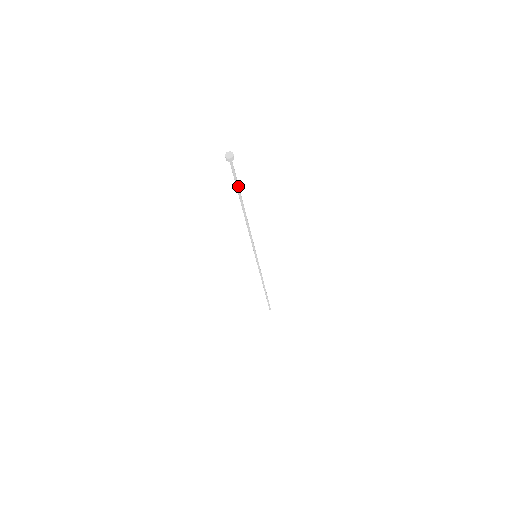
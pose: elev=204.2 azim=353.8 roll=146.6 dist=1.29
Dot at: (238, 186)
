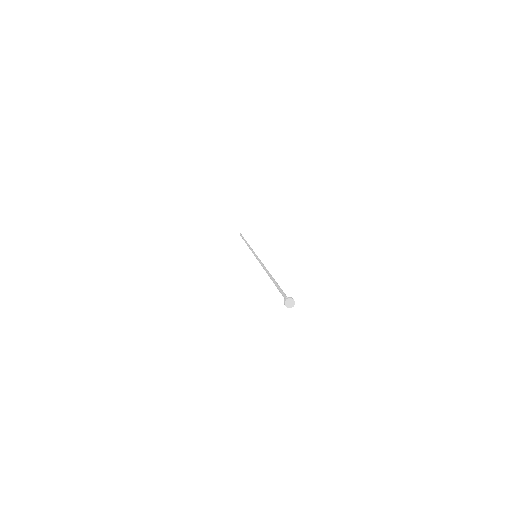
Dot at: (280, 288)
